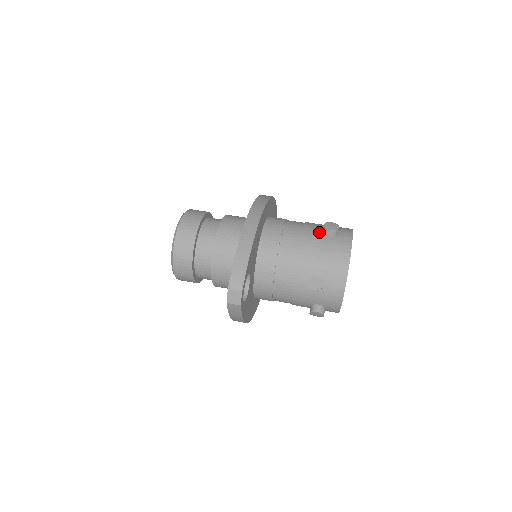
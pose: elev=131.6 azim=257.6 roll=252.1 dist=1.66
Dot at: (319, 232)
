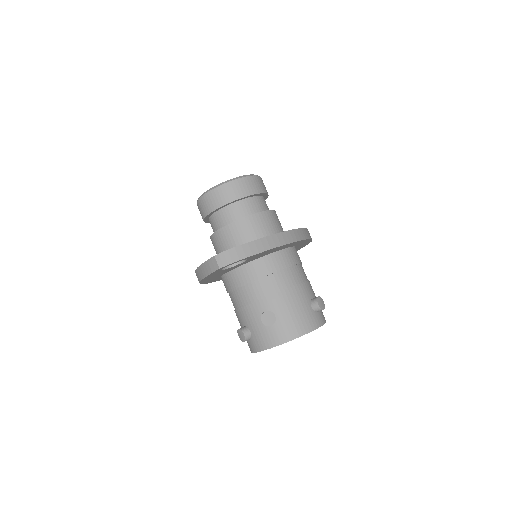
Dot at: (310, 296)
